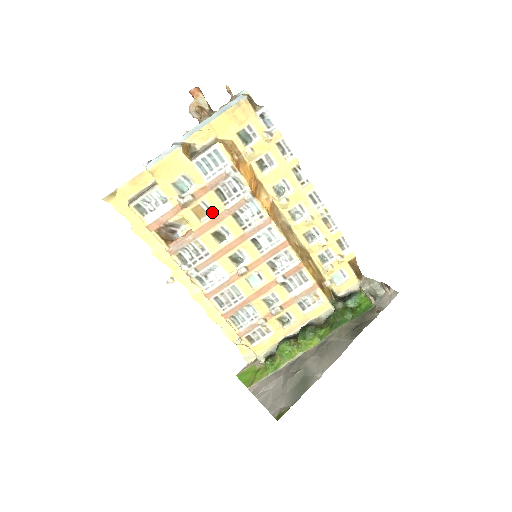
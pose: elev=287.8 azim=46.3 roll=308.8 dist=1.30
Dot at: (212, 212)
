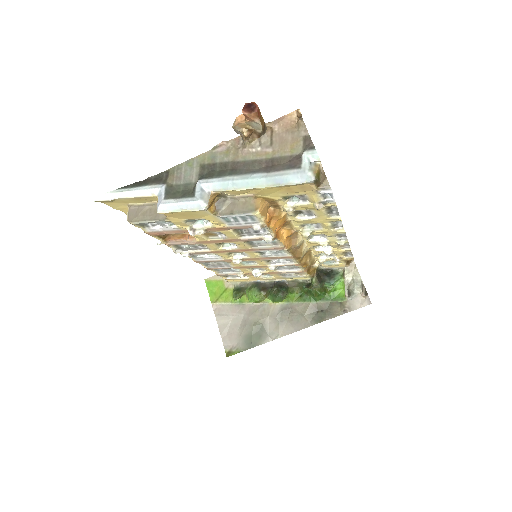
Dot at: (223, 235)
